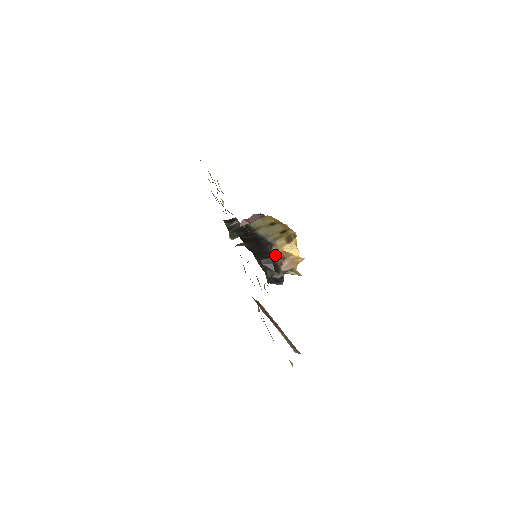
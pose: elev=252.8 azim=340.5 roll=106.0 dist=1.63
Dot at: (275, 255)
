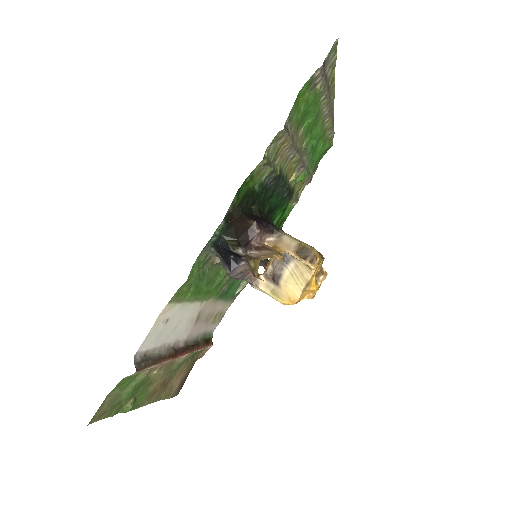
Dot at: (266, 244)
